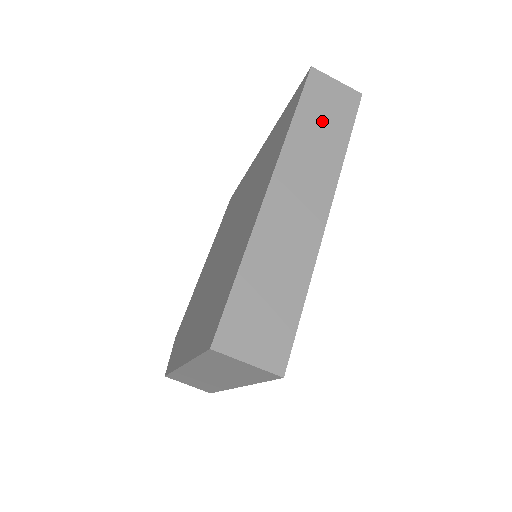
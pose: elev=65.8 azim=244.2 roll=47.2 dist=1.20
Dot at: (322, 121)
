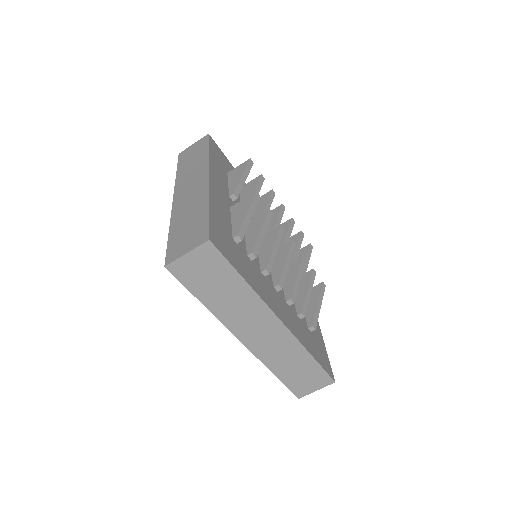
Dot at: (217, 288)
